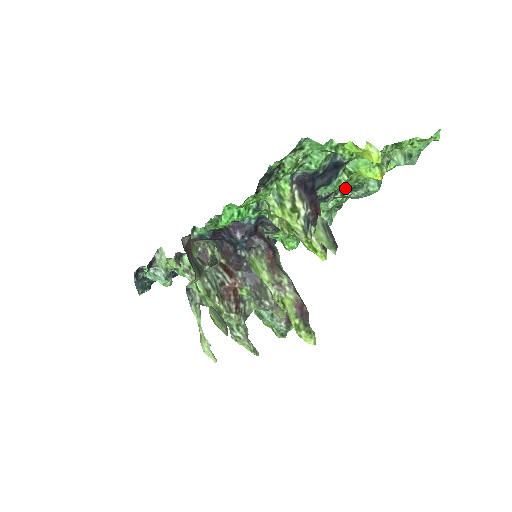
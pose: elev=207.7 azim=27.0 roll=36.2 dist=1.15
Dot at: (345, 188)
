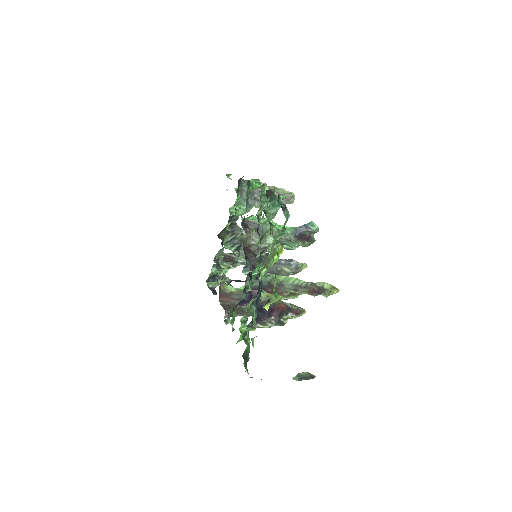
Dot at: occluded
